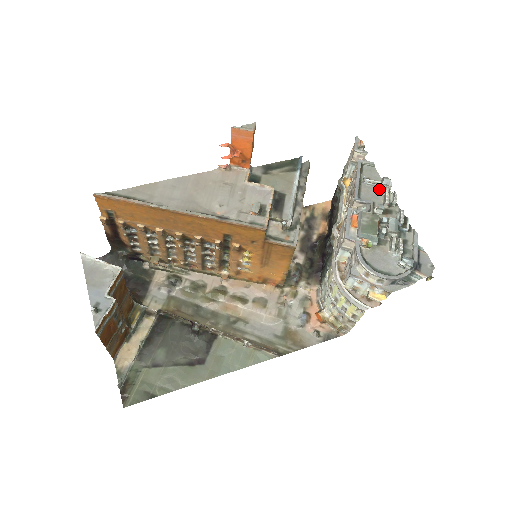
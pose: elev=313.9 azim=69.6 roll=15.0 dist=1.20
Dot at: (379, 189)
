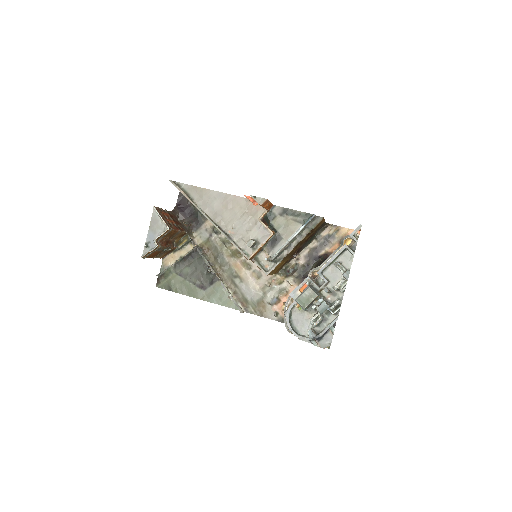
Dot at: occluded
